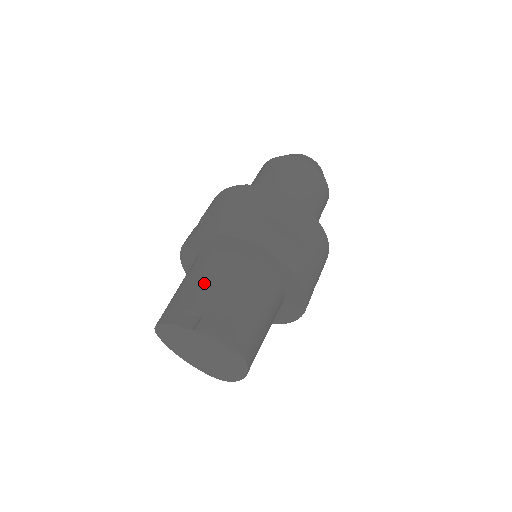
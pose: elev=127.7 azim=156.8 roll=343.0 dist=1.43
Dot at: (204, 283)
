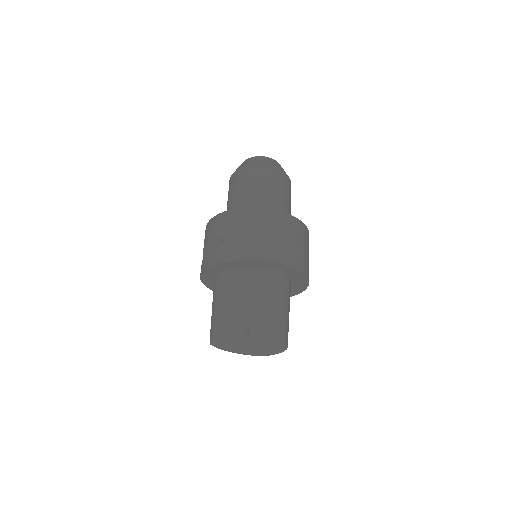
Dot at: (238, 299)
